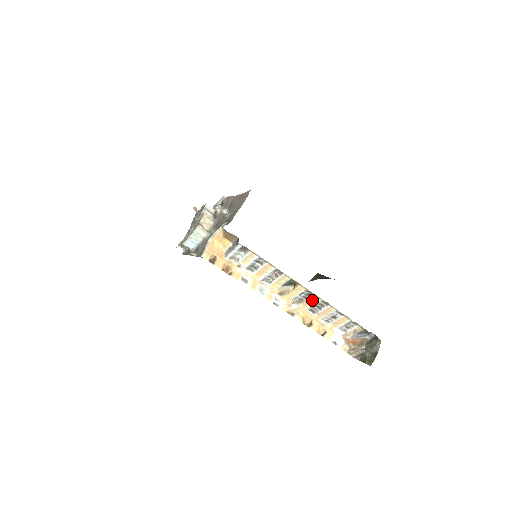
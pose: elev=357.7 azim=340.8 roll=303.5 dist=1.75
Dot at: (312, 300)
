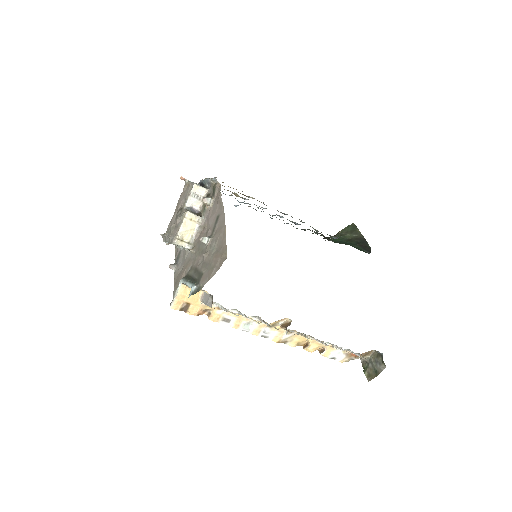
Dot at: occluded
